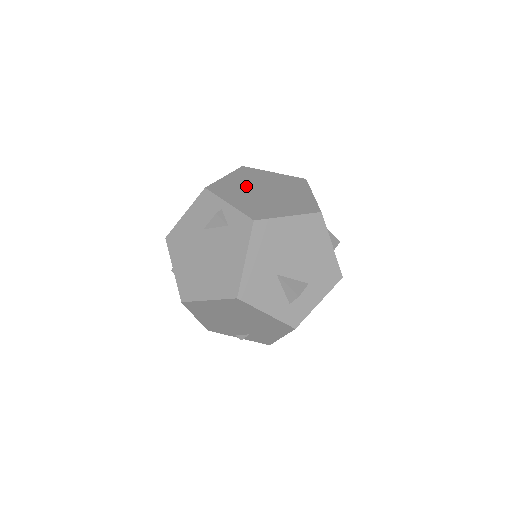
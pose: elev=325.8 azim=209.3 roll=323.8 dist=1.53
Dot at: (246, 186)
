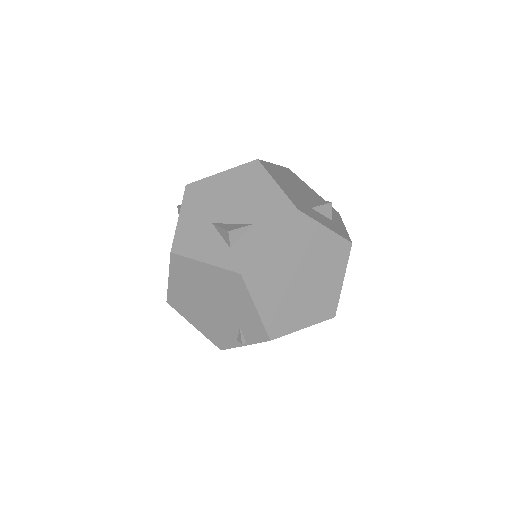
Dot at: occluded
